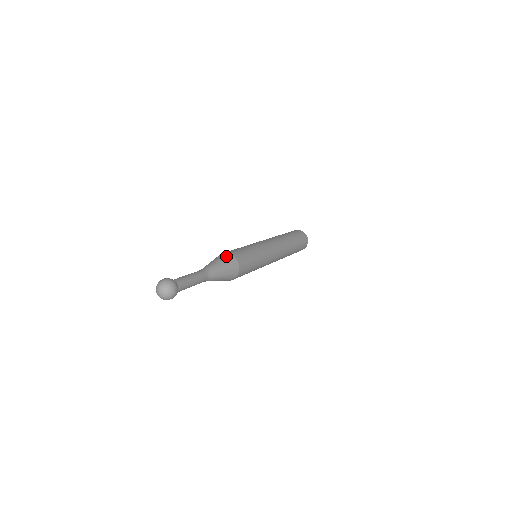
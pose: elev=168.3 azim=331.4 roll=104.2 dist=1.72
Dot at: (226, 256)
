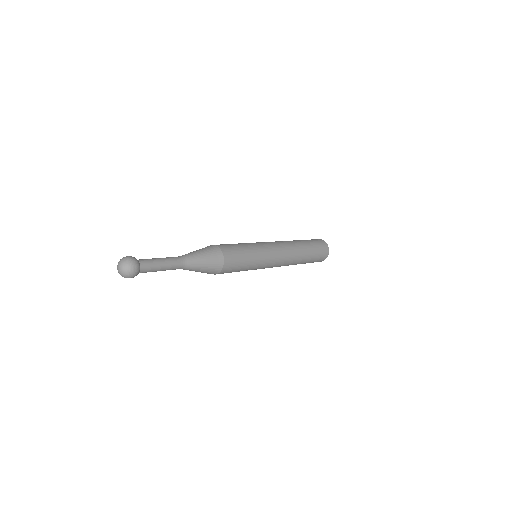
Dot at: occluded
